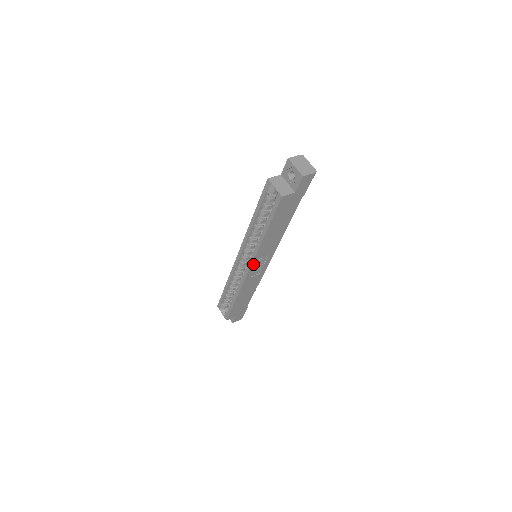
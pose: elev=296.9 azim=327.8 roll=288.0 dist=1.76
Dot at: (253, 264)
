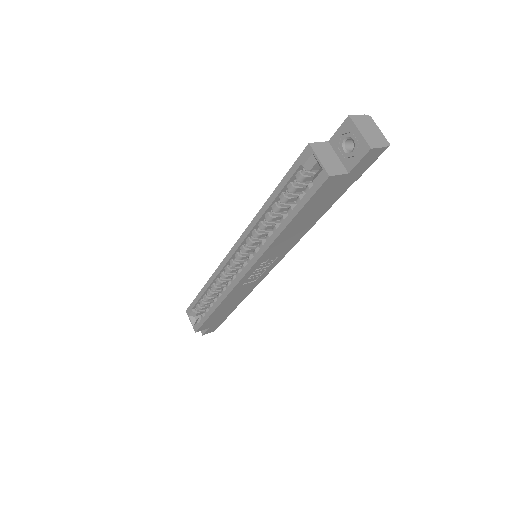
Dot at: (252, 268)
